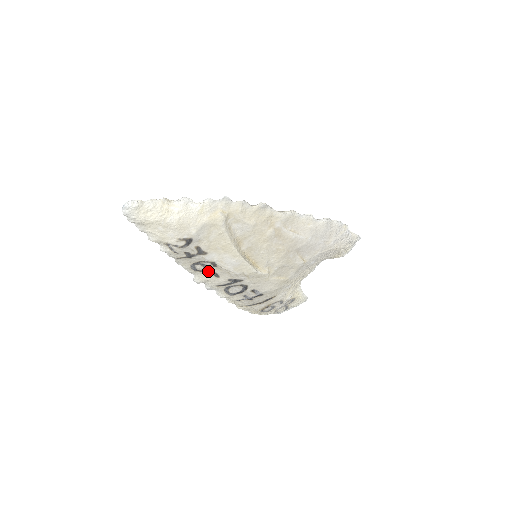
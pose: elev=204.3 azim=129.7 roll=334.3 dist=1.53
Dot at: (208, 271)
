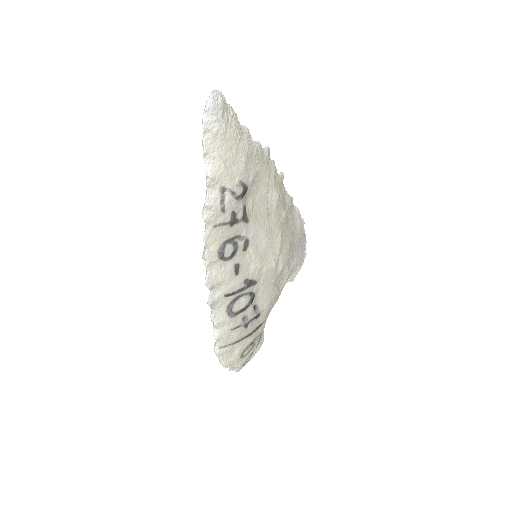
Dot at: (232, 260)
